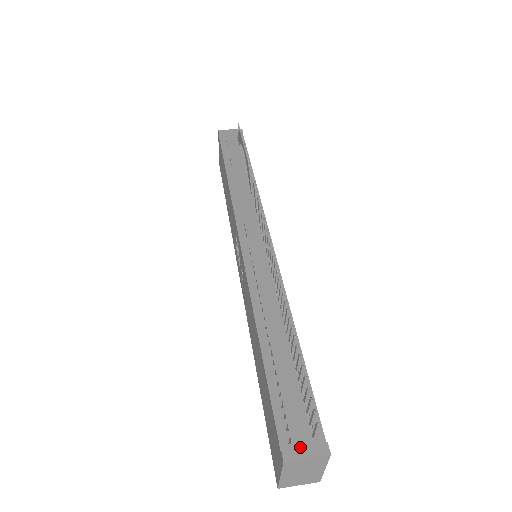
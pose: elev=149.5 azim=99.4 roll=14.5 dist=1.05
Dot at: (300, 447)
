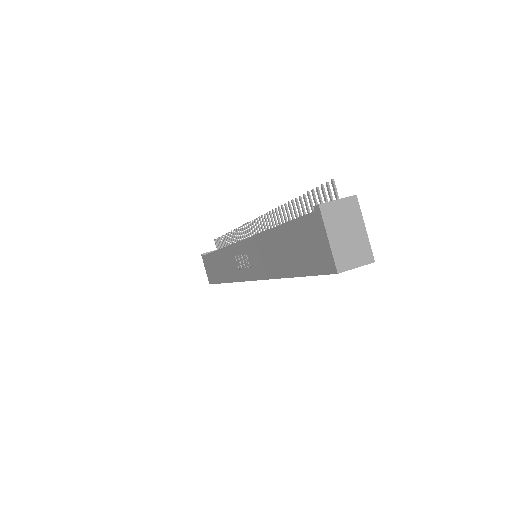
Dot at: occluded
